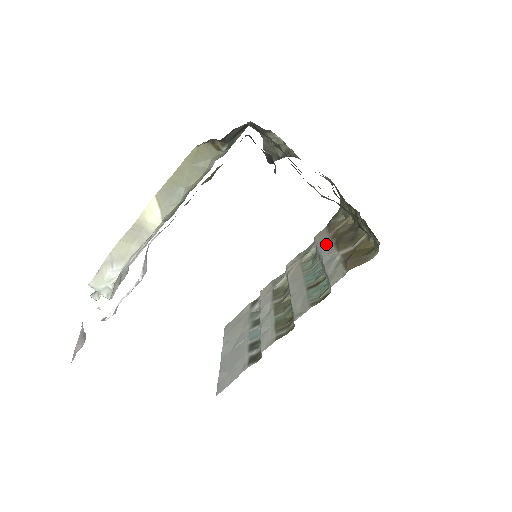
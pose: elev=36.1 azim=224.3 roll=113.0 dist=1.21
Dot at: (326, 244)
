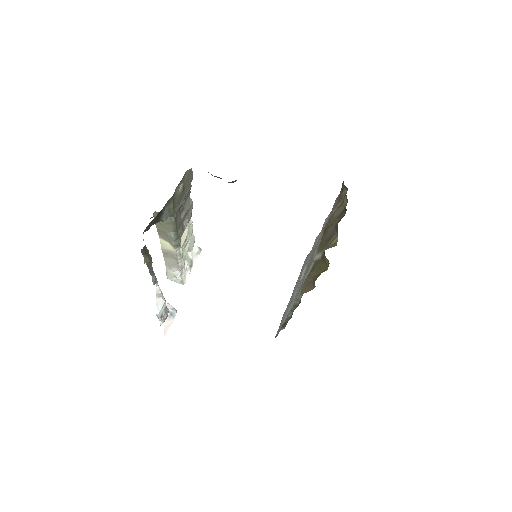
Dot at: occluded
